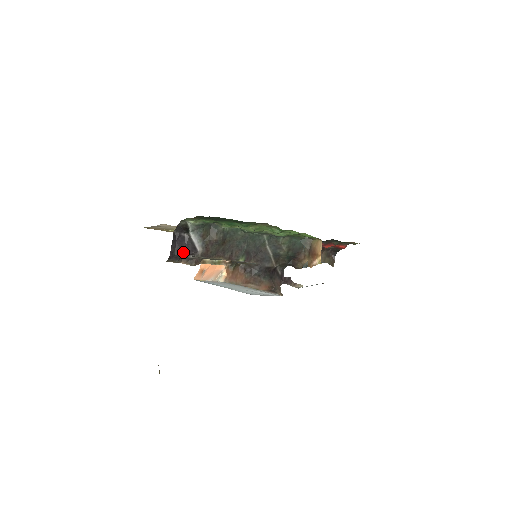
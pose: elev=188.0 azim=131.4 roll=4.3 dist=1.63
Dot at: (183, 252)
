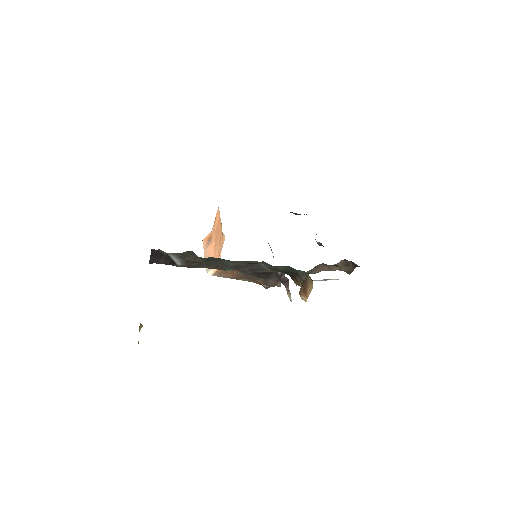
Dot at: (162, 263)
